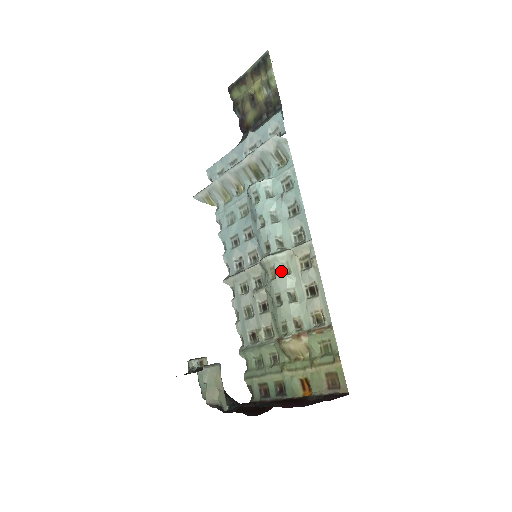
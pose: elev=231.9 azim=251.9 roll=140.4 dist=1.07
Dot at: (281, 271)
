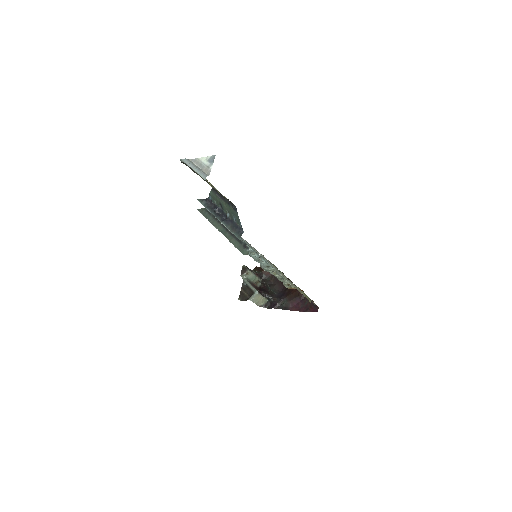
Dot at: (273, 274)
